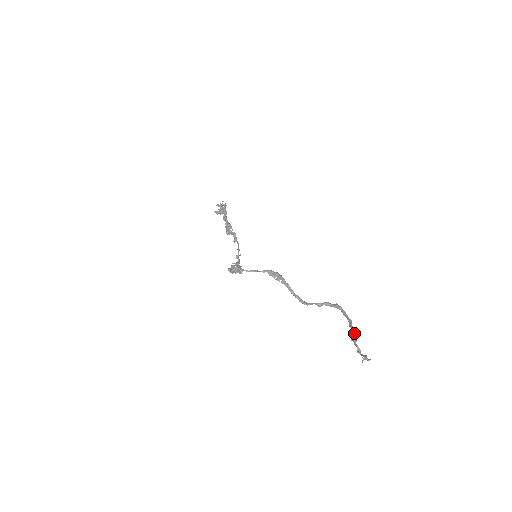
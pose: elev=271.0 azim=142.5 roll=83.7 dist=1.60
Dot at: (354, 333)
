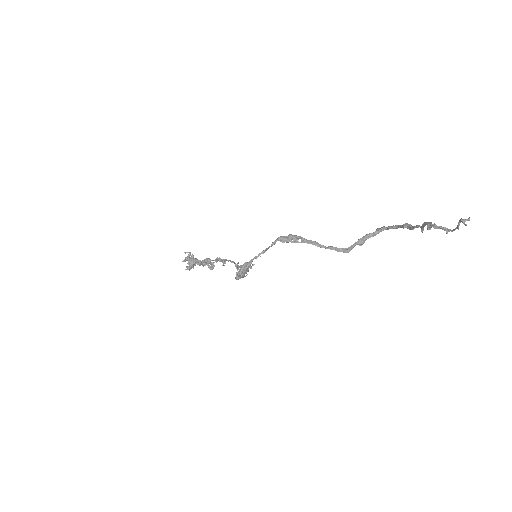
Dot at: (423, 224)
